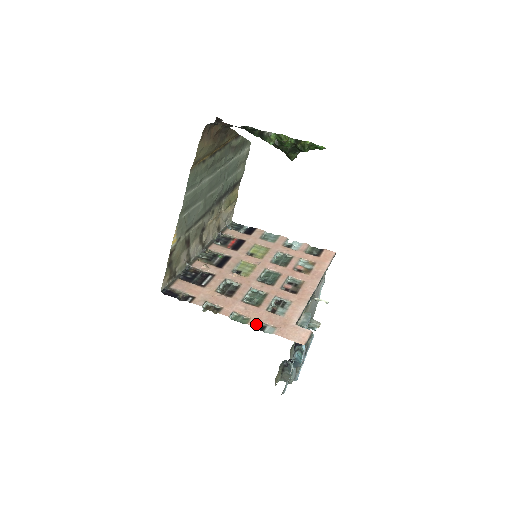
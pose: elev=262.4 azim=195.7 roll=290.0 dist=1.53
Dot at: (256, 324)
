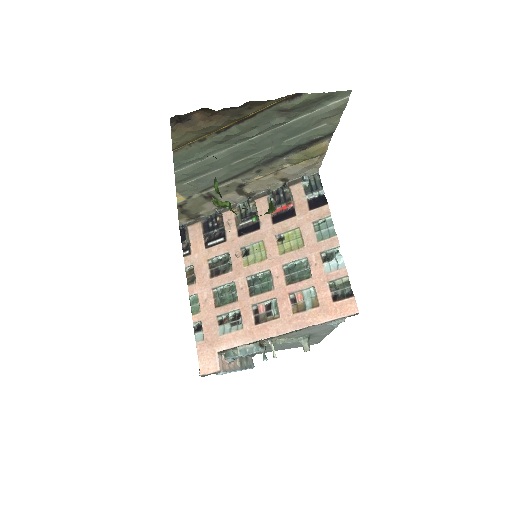
Dot at: (196, 322)
